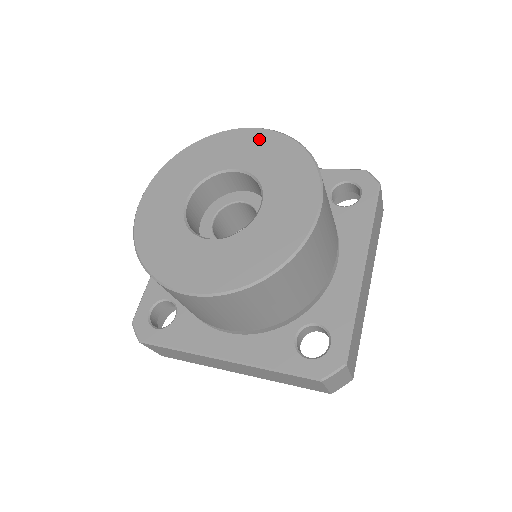
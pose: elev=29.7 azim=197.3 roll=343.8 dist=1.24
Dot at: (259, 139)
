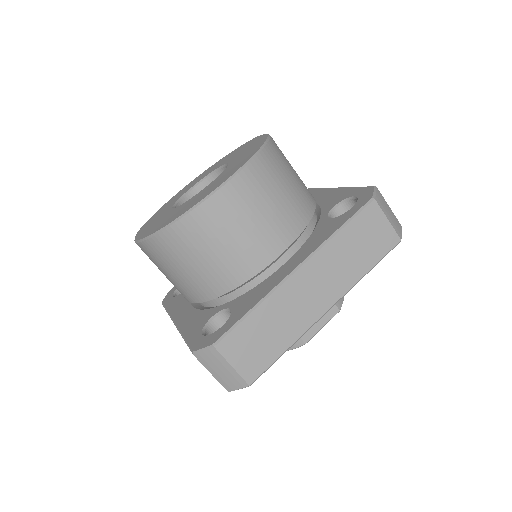
Dot at: (256, 141)
